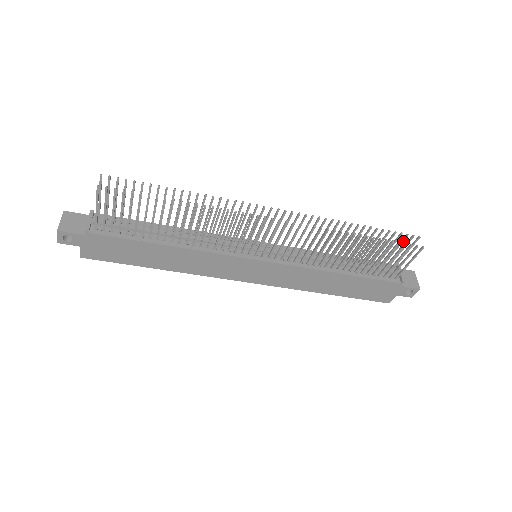
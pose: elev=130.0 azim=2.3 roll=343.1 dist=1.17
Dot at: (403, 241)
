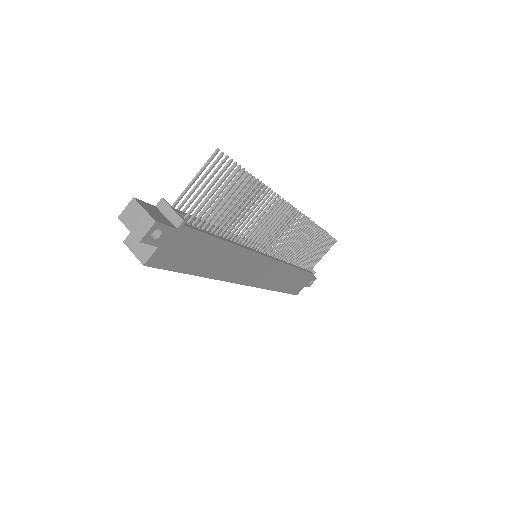
Dot at: occluded
